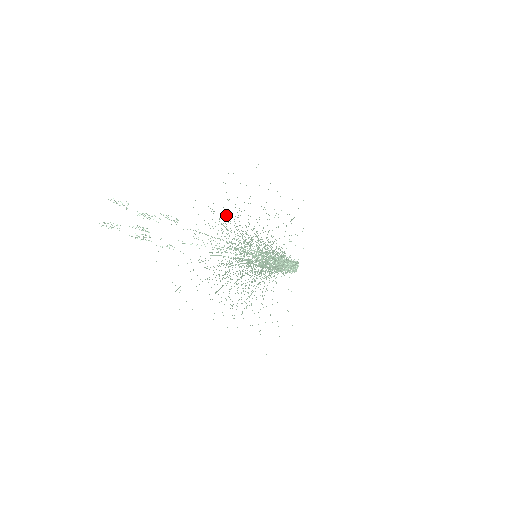
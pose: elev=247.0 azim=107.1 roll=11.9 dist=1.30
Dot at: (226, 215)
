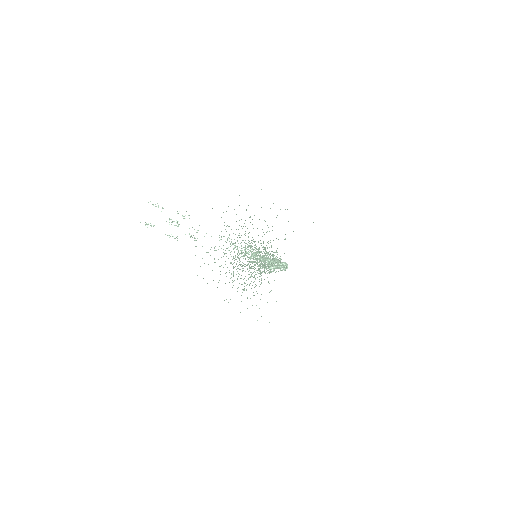
Dot at: occluded
